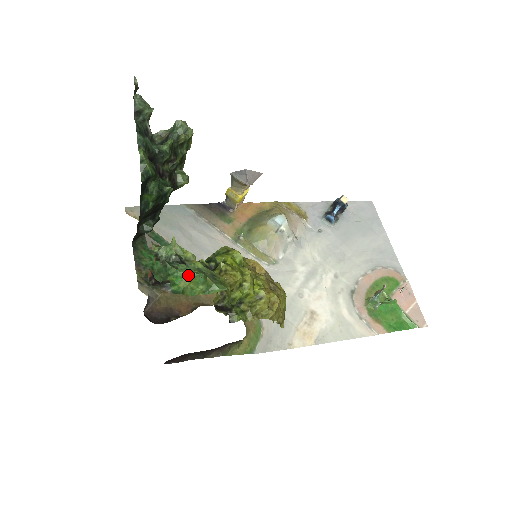
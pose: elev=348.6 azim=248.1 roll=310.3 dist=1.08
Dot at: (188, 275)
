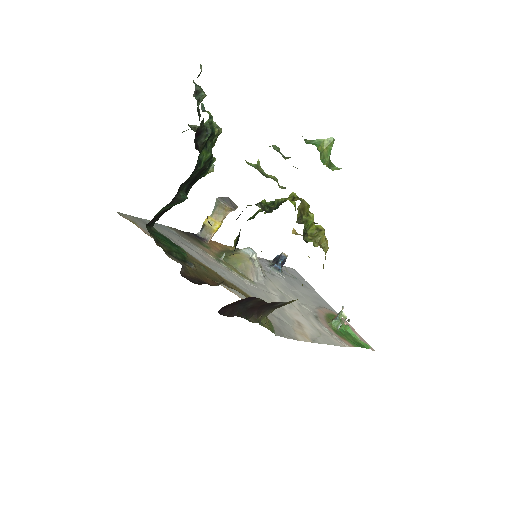
Dot at: (325, 141)
